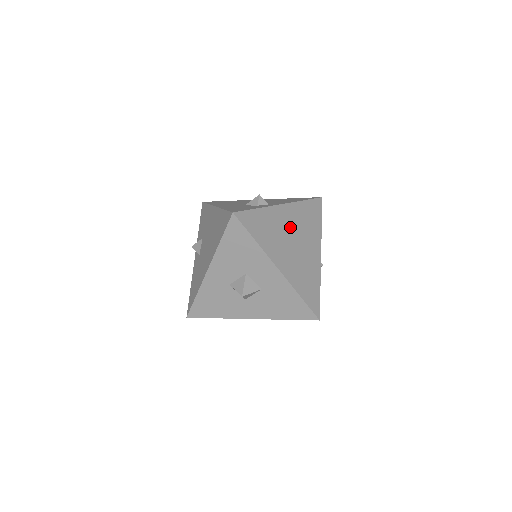
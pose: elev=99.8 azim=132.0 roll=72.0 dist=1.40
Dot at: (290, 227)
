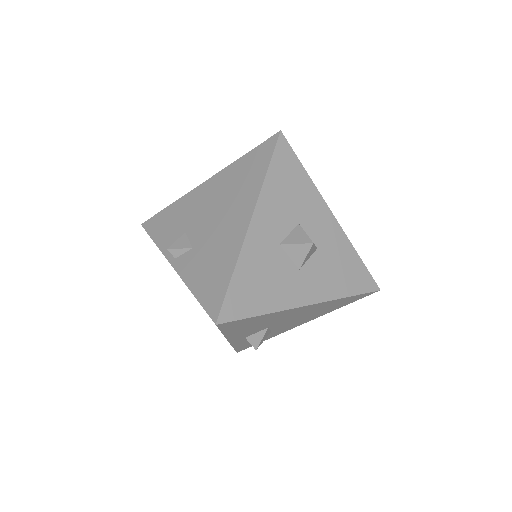
Dot at: occluded
